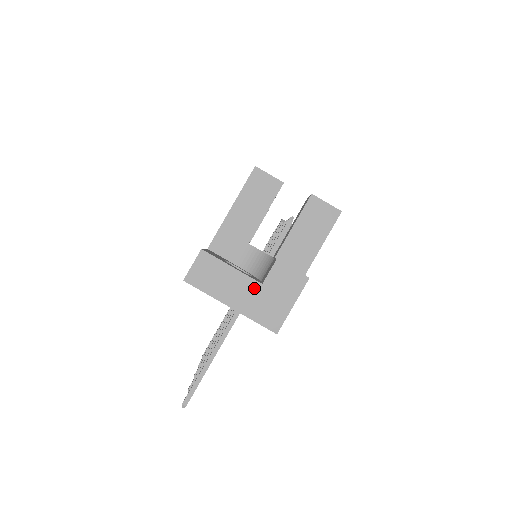
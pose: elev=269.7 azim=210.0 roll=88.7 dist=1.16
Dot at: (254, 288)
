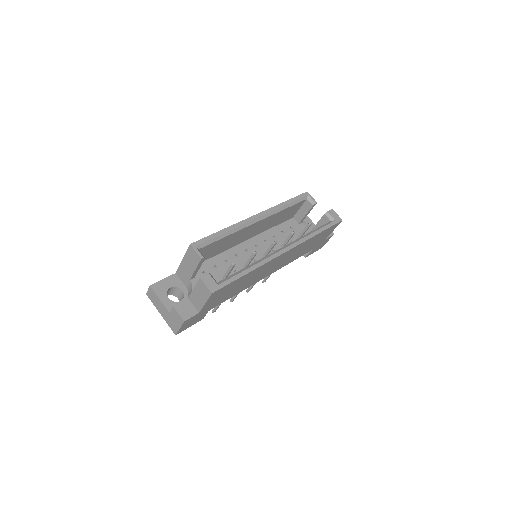
Dot at: (167, 312)
